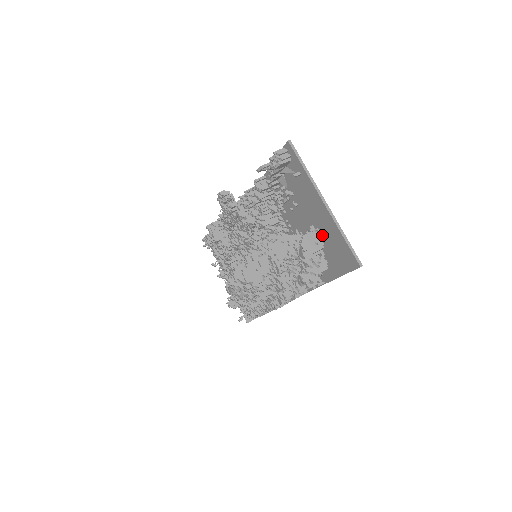
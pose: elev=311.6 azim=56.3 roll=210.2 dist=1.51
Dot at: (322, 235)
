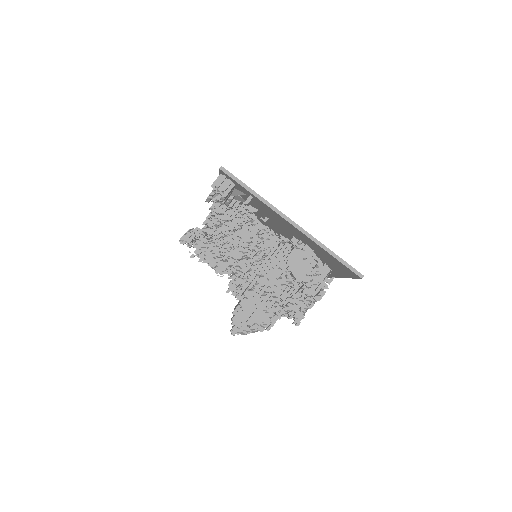
Dot at: (308, 246)
